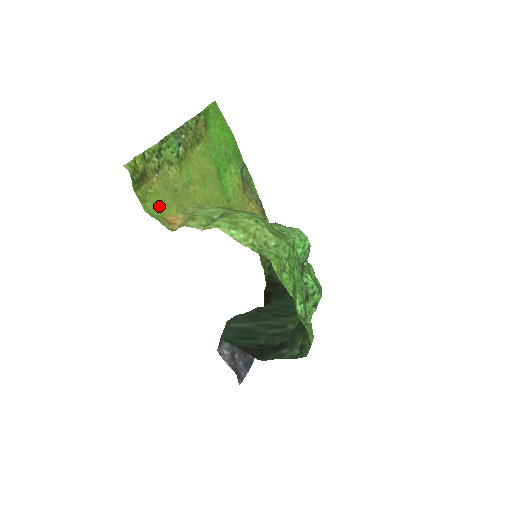
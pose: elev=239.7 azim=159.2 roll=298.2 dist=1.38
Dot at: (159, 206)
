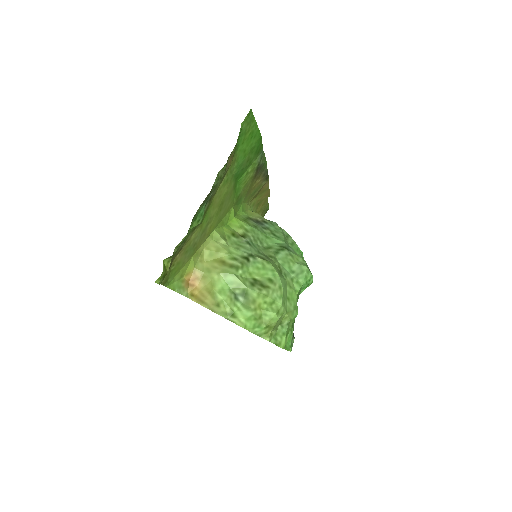
Dot at: (179, 271)
